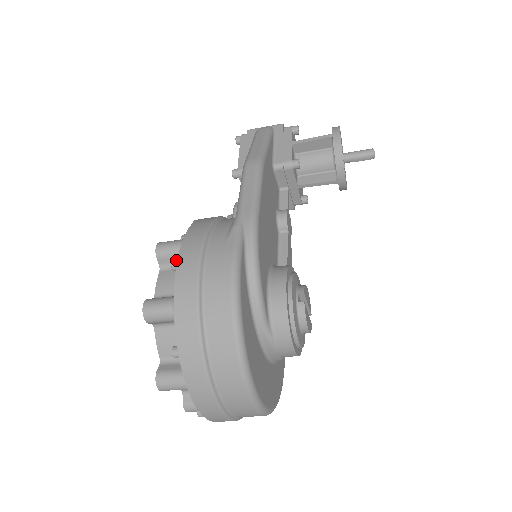
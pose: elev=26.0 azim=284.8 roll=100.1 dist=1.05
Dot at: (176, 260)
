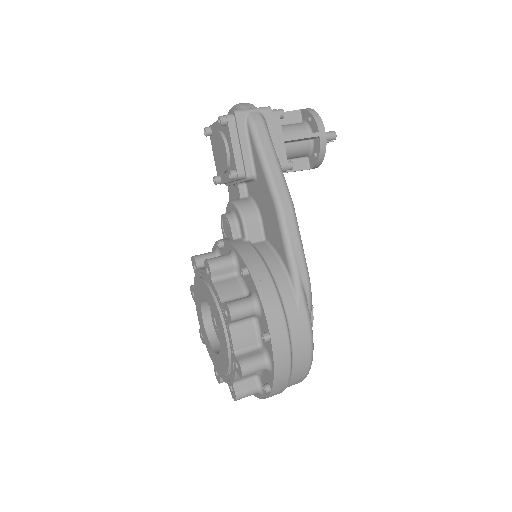
Dot at: (269, 336)
